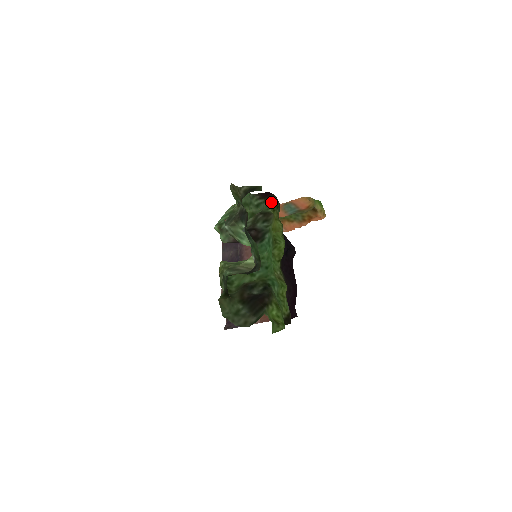
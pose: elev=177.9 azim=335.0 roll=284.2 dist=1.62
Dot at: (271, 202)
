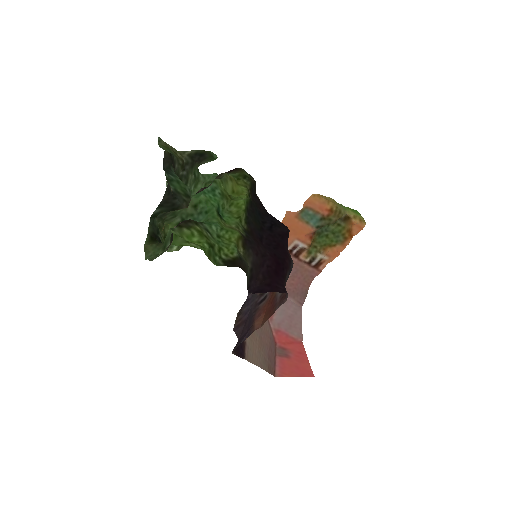
Dot at: (236, 173)
